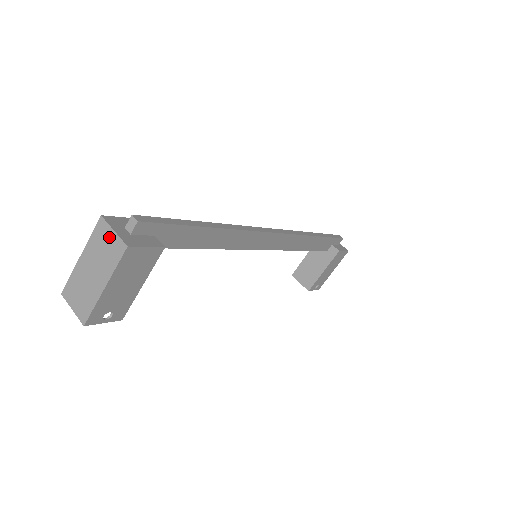
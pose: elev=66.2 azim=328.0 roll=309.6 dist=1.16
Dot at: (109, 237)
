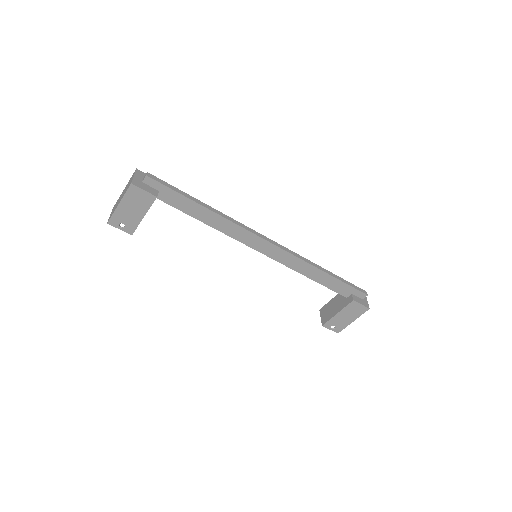
Dot at: occluded
